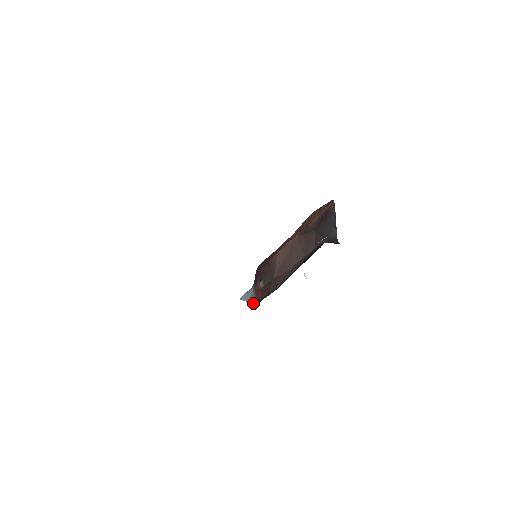
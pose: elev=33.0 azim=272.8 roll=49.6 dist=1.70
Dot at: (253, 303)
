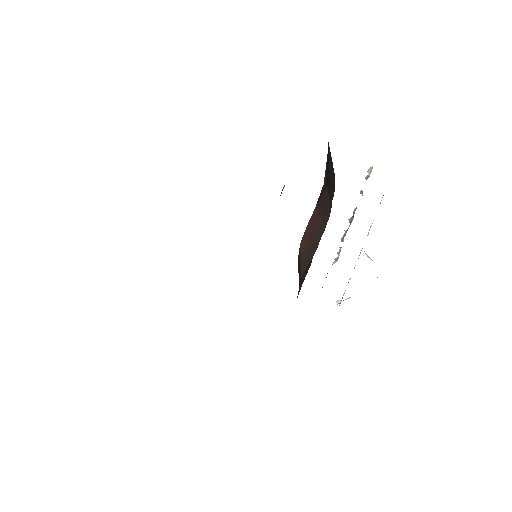
Dot at: occluded
